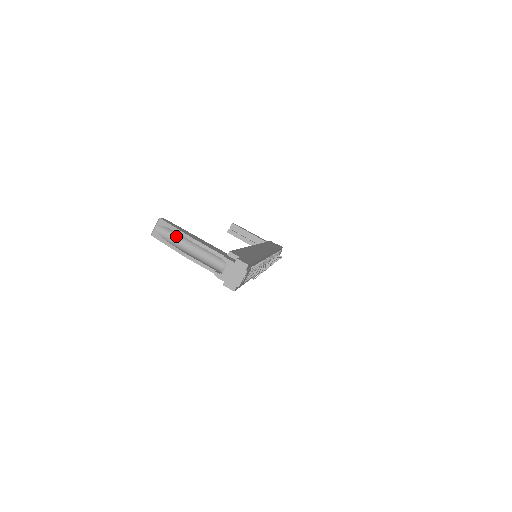
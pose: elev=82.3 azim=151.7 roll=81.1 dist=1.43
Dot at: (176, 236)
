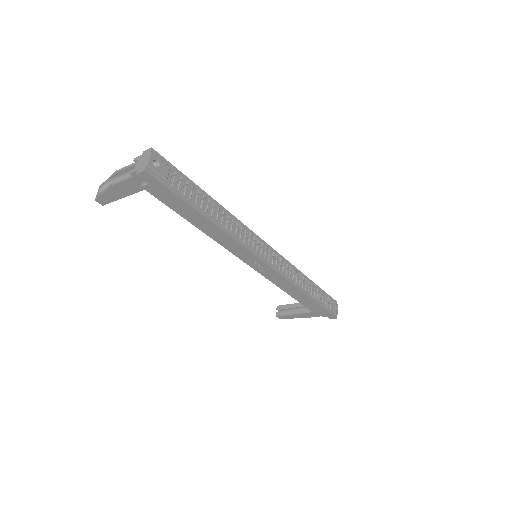
Dot at: occluded
